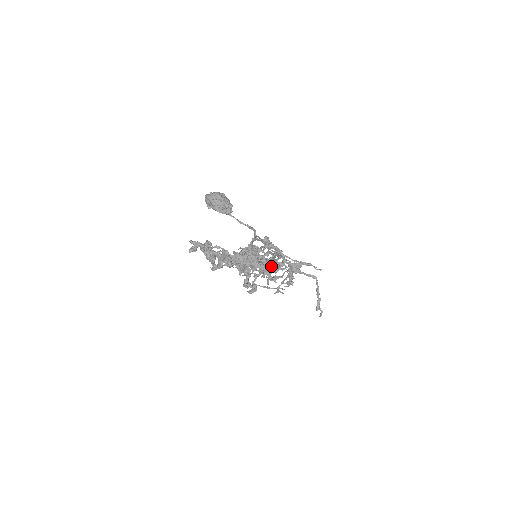
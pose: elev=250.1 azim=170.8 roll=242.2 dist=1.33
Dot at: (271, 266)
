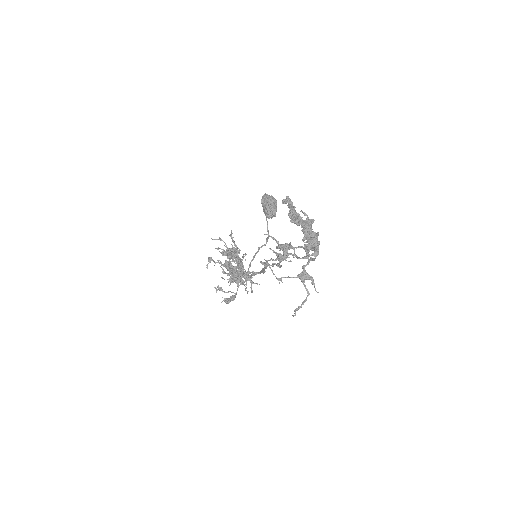
Dot at: (279, 265)
